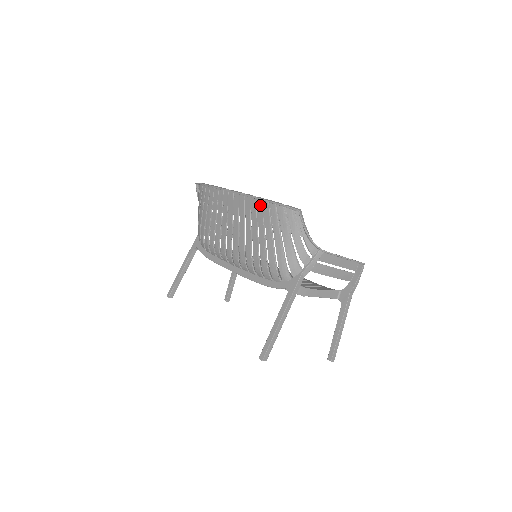
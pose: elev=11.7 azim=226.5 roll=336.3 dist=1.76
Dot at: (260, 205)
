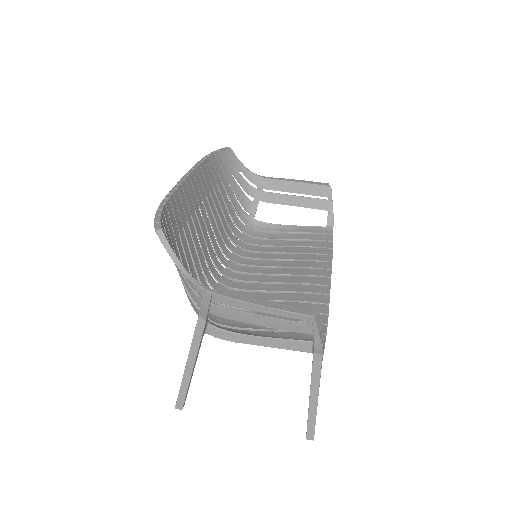
Dot at: (171, 207)
